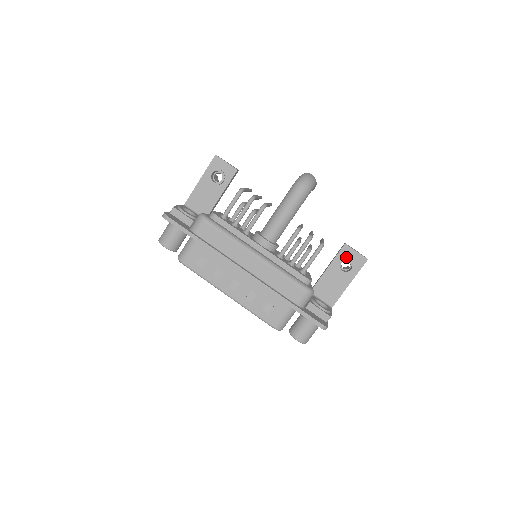
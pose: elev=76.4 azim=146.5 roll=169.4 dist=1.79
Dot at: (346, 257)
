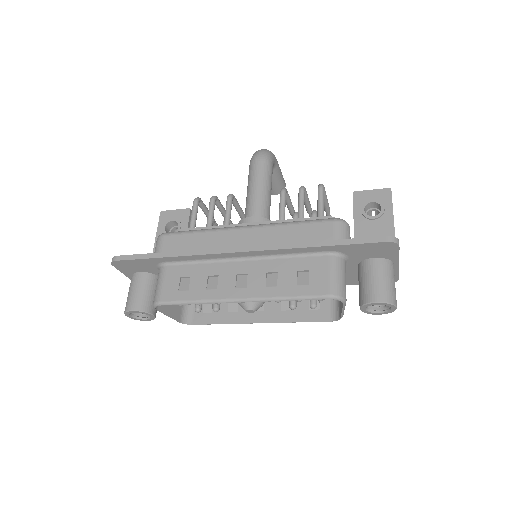
Dot at: (365, 202)
